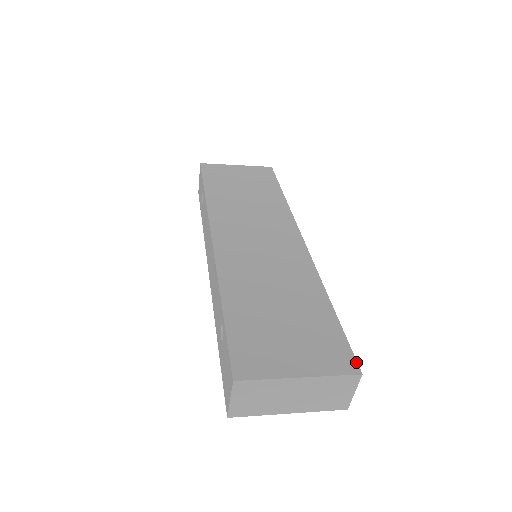
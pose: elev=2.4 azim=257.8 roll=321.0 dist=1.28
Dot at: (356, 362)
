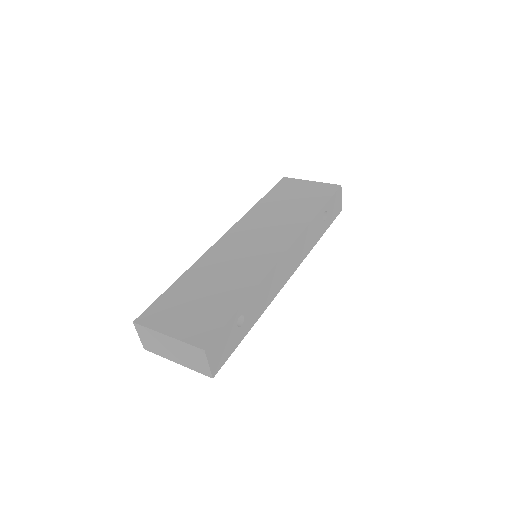
Dot at: (210, 342)
